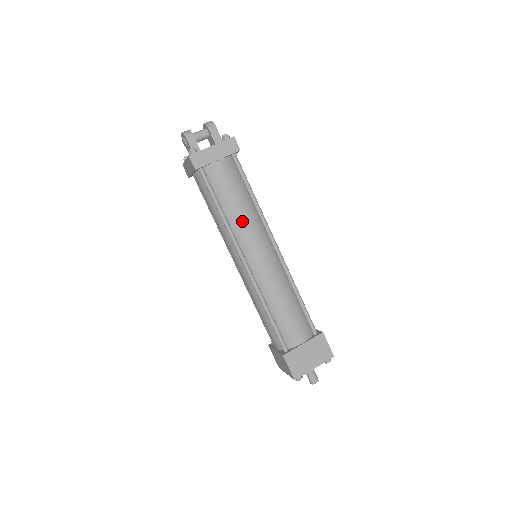
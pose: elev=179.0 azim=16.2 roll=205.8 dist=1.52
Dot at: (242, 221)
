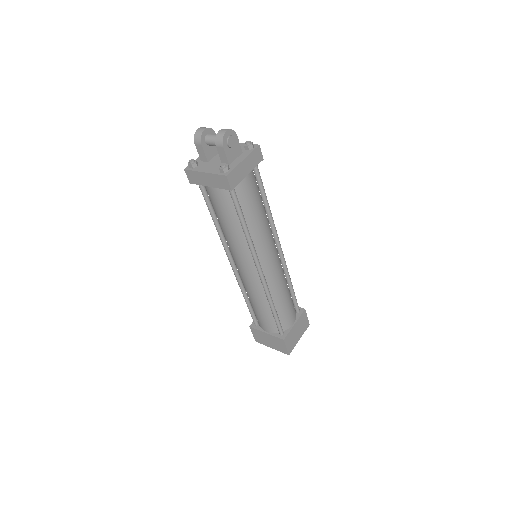
Dot at: (229, 239)
